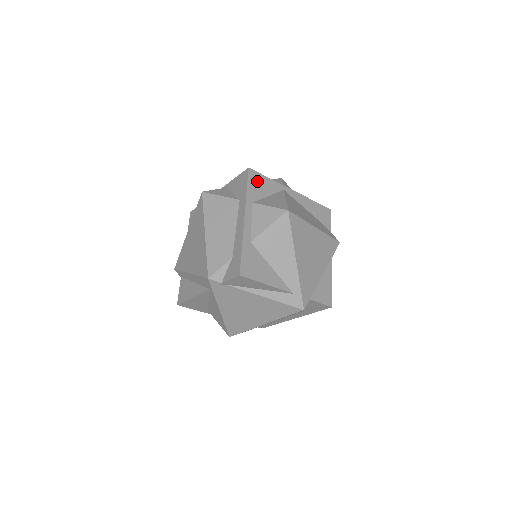
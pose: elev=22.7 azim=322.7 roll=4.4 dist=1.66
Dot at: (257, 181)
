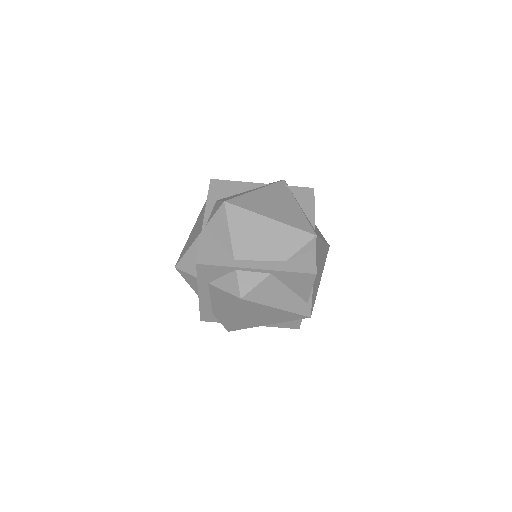
Dot at: occluded
